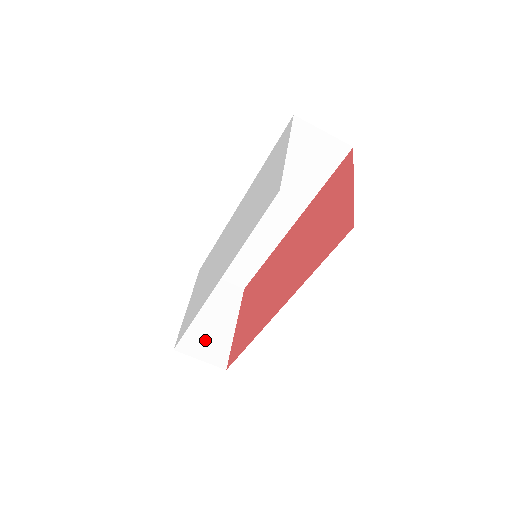
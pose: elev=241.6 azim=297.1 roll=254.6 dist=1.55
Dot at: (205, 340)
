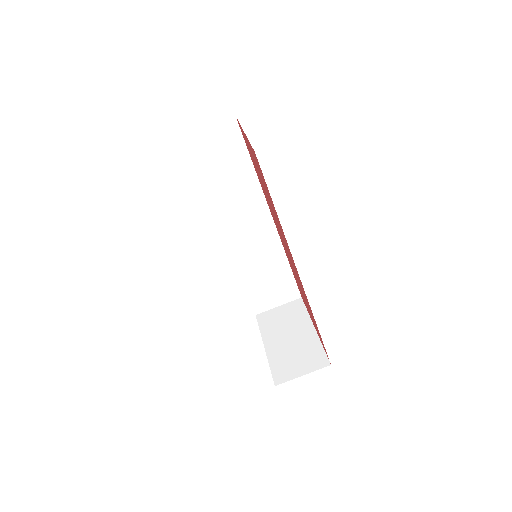
Dot at: (296, 358)
